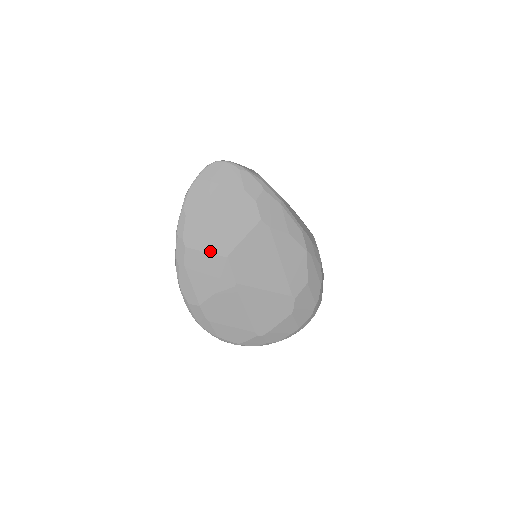
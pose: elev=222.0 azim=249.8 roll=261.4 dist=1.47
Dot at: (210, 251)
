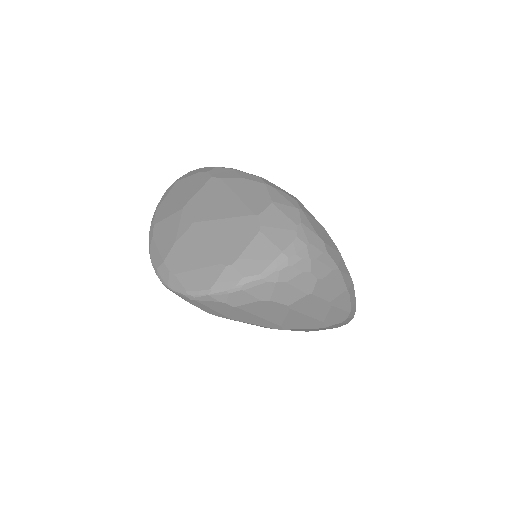
Dot at: (171, 214)
